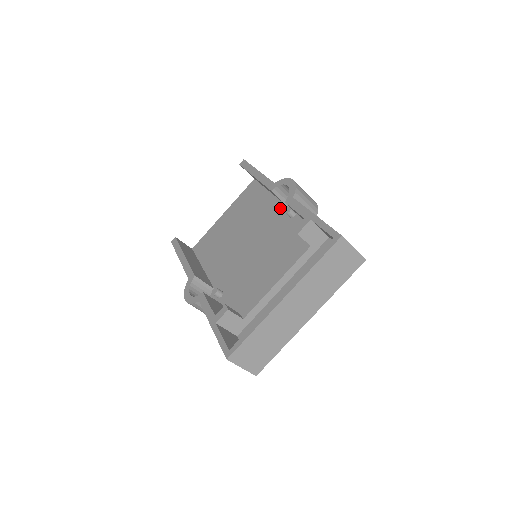
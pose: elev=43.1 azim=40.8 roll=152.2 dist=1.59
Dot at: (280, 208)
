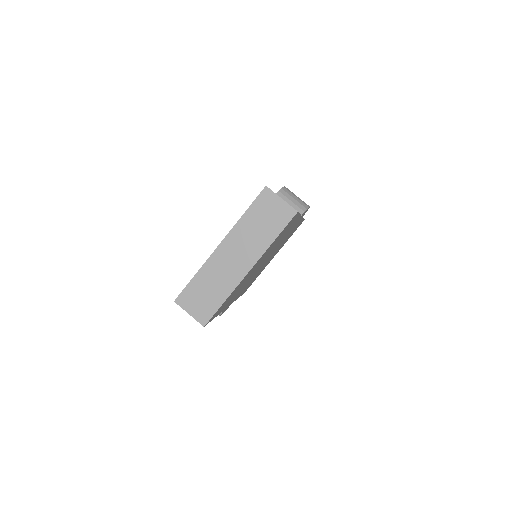
Dot at: occluded
